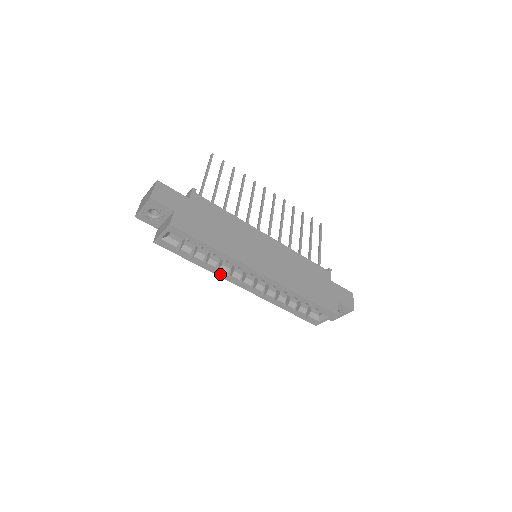
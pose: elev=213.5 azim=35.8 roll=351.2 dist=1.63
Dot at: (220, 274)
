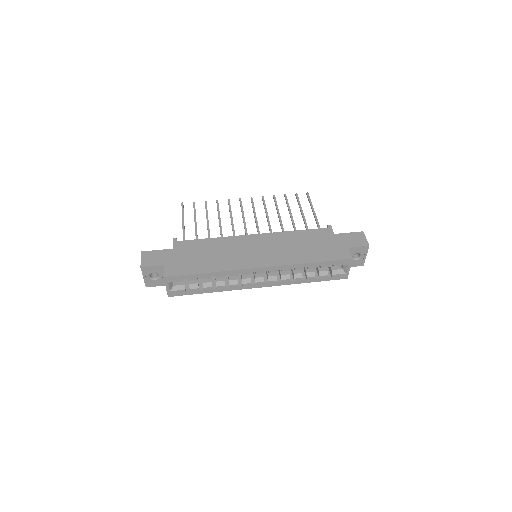
Dot at: (234, 288)
